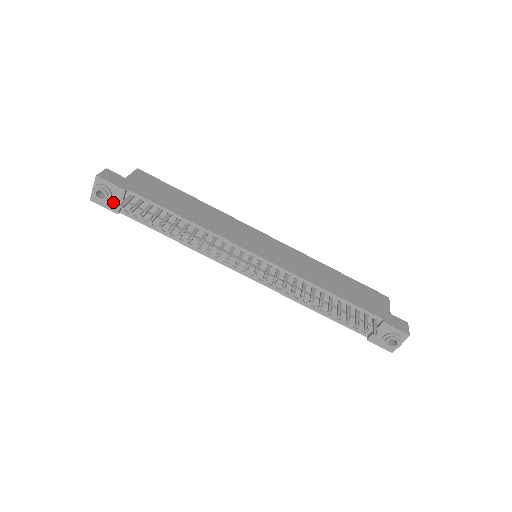
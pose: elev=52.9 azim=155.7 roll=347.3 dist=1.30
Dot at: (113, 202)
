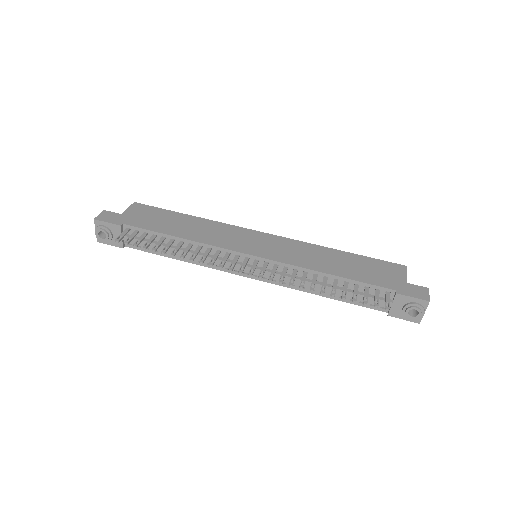
Dot at: (115, 238)
